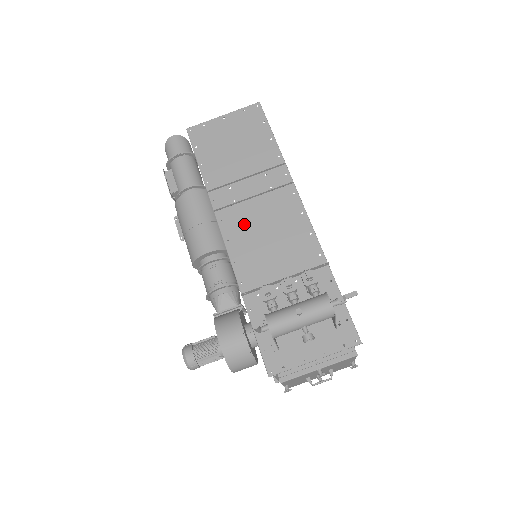
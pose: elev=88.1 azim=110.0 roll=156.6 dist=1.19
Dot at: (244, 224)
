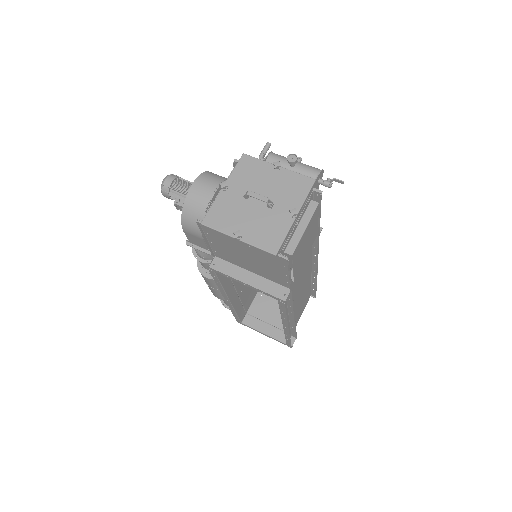
Dot at: occluded
